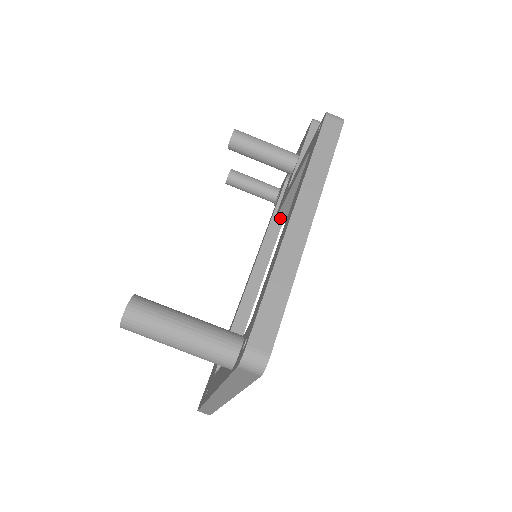
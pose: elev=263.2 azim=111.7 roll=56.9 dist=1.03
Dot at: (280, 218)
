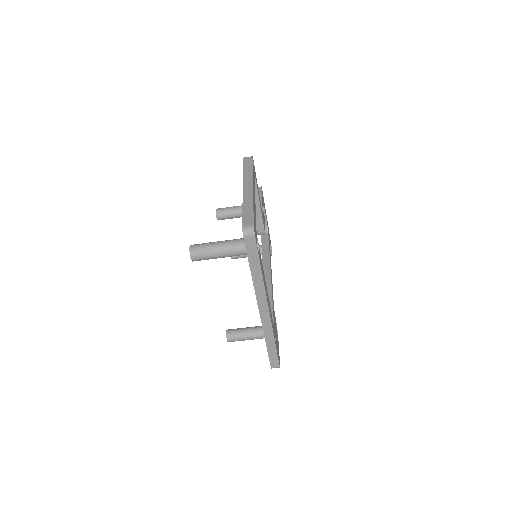
Dot at: (258, 232)
